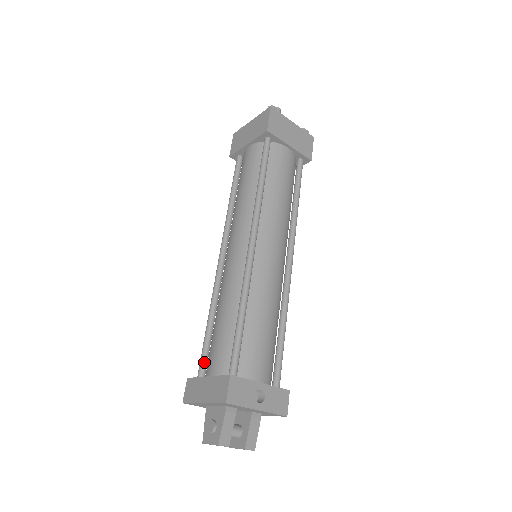
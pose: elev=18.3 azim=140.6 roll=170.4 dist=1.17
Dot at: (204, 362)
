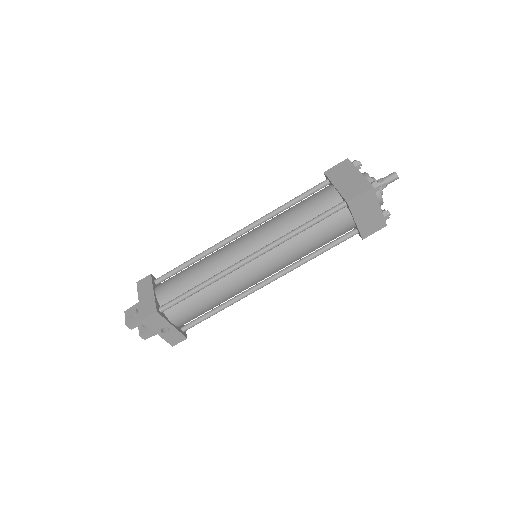
Dot at: (166, 277)
